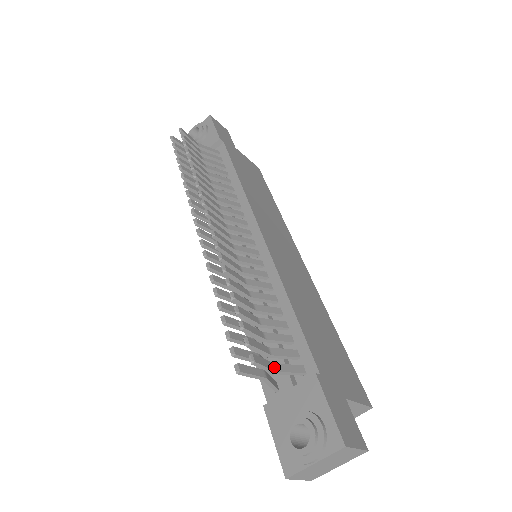
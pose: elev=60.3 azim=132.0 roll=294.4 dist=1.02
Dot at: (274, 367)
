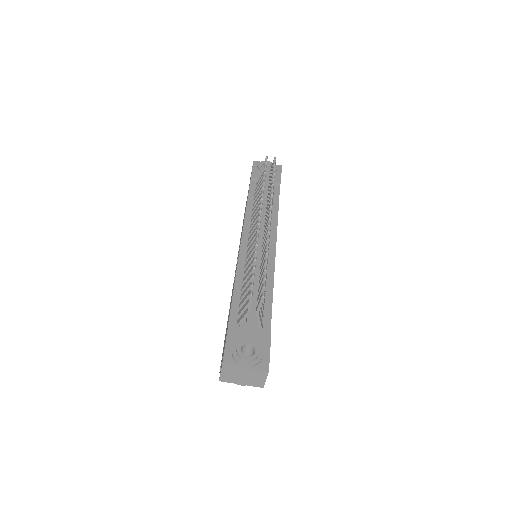
Dot at: (259, 310)
